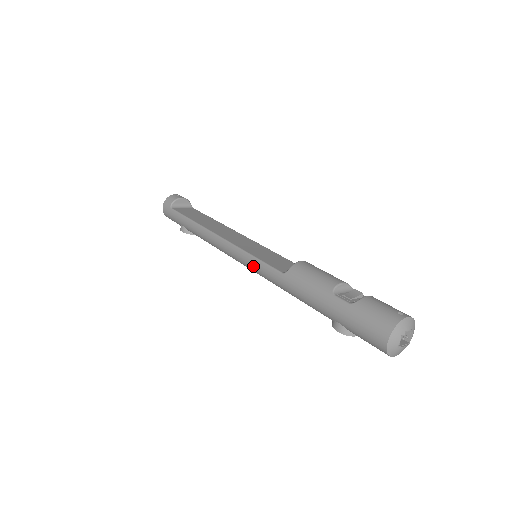
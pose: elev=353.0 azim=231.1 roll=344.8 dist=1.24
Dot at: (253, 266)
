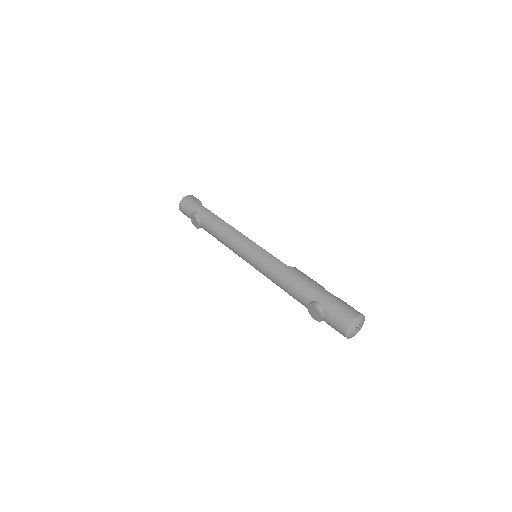
Dot at: (261, 254)
